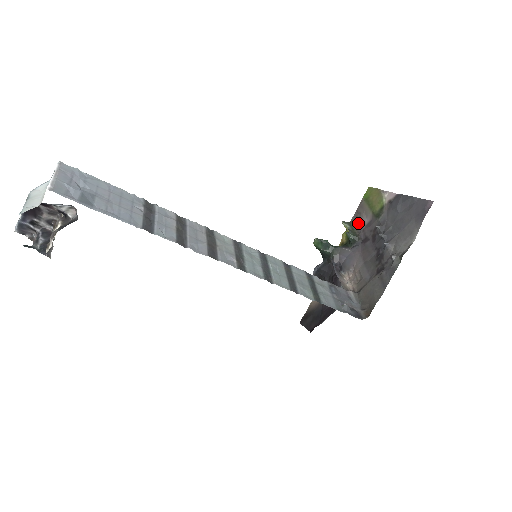
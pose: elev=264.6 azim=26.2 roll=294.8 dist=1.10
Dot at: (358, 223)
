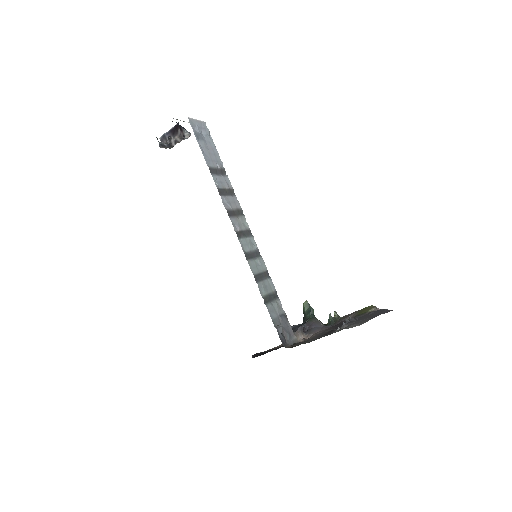
Dot at: (344, 318)
